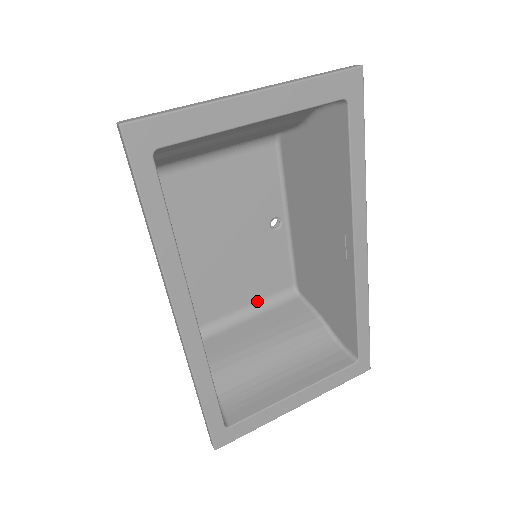
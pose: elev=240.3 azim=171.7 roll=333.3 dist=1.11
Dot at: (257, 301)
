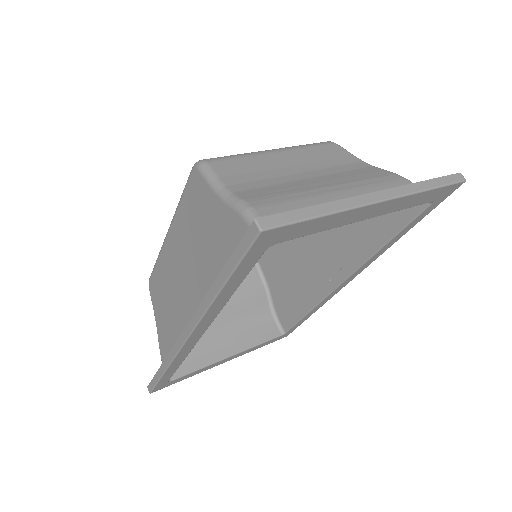
Dot at: occluded
